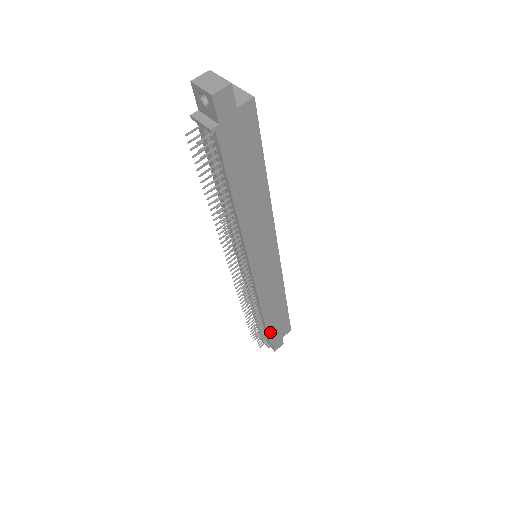
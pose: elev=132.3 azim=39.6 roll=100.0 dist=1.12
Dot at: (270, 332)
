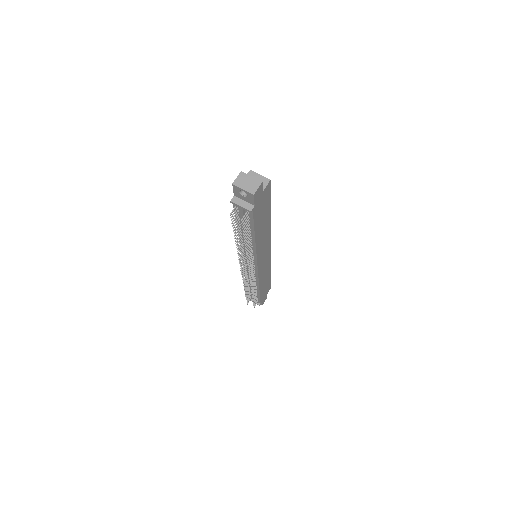
Dot at: (261, 296)
